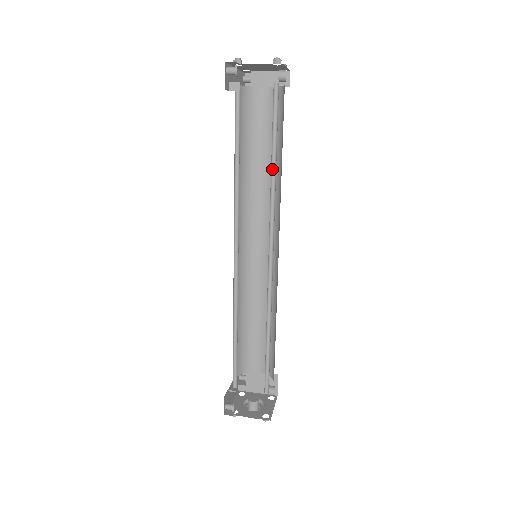
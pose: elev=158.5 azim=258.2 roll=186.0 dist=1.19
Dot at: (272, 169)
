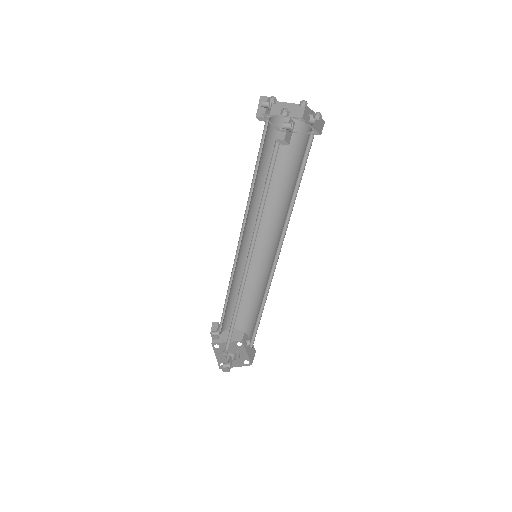
Dot at: (291, 198)
